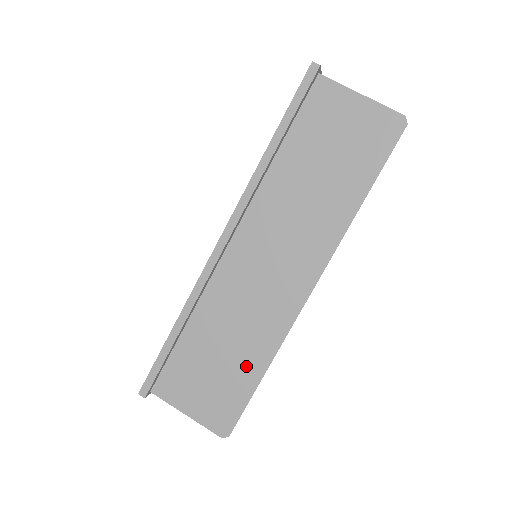
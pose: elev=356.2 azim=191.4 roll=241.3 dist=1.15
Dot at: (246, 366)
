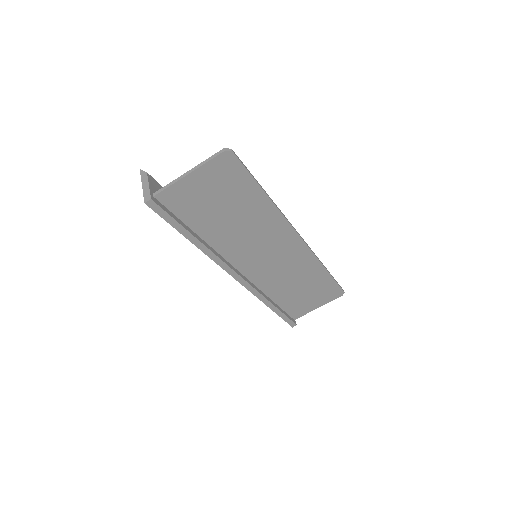
Dot at: (316, 279)
